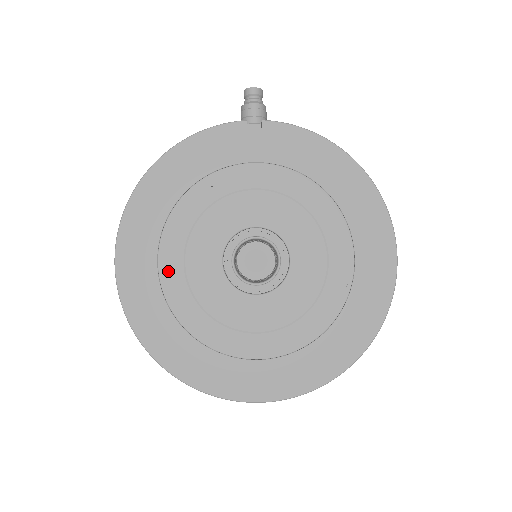
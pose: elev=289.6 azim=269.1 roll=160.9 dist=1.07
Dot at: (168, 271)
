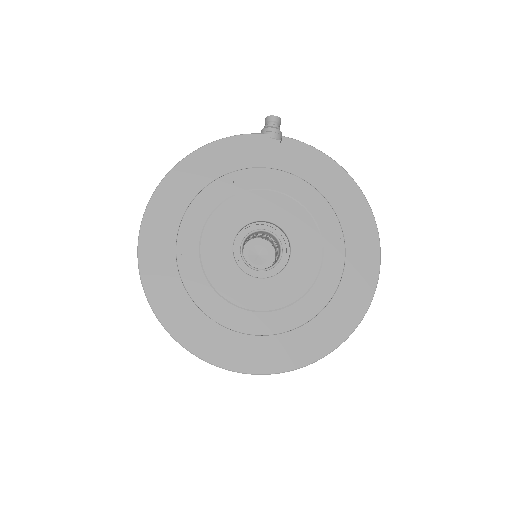
Dot at: (185, 246)
